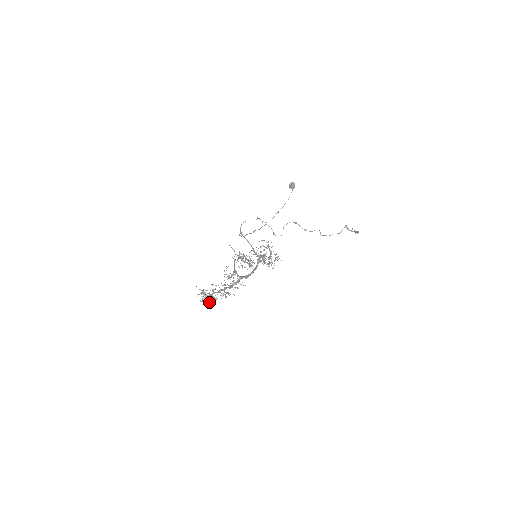
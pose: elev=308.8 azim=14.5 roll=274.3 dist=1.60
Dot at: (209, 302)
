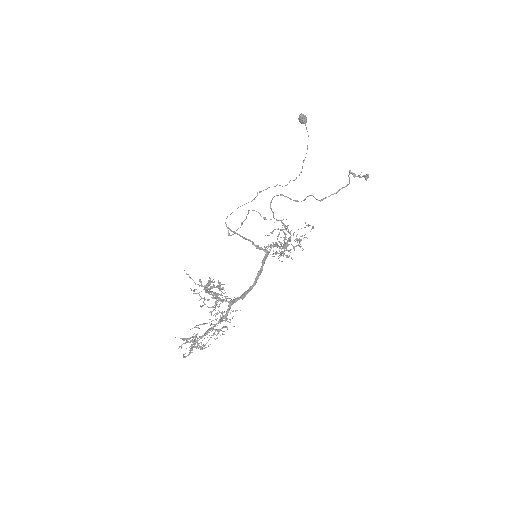
Dot at: (203, 348)
